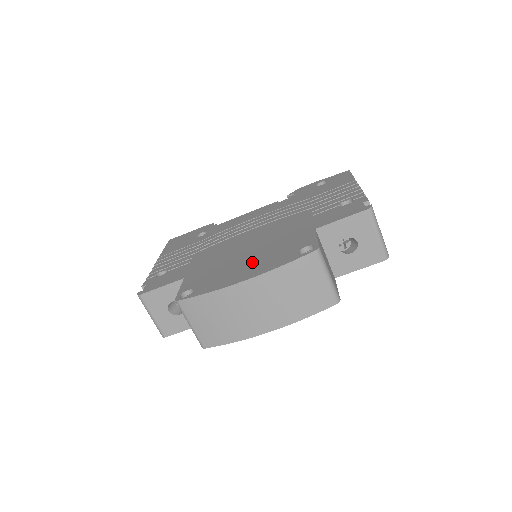
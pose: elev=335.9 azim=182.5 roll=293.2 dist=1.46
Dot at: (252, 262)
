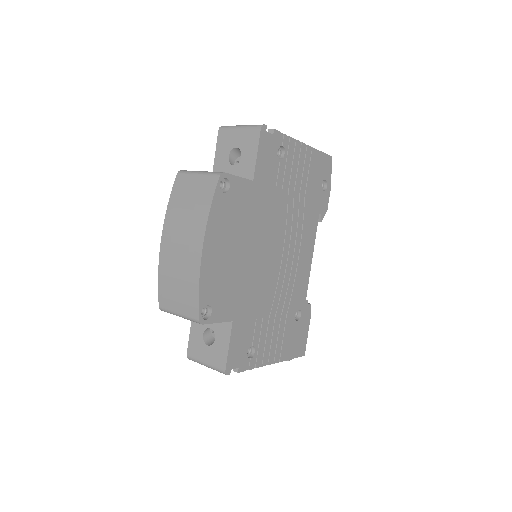
Dot at: occluded
